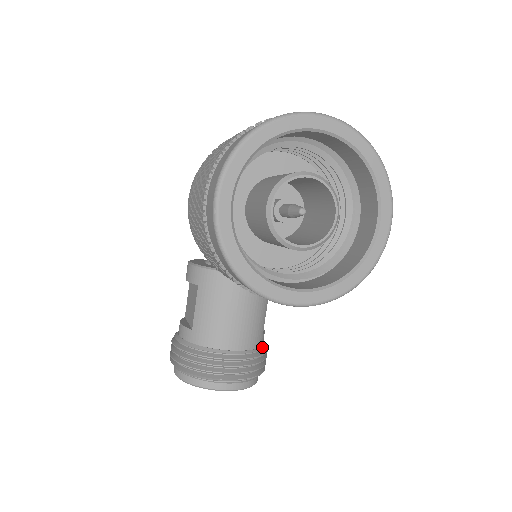
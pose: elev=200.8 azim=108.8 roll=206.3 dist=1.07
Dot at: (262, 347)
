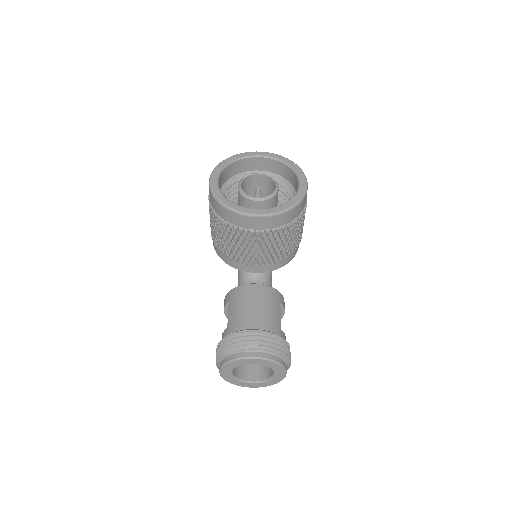
Dot at: occluded
